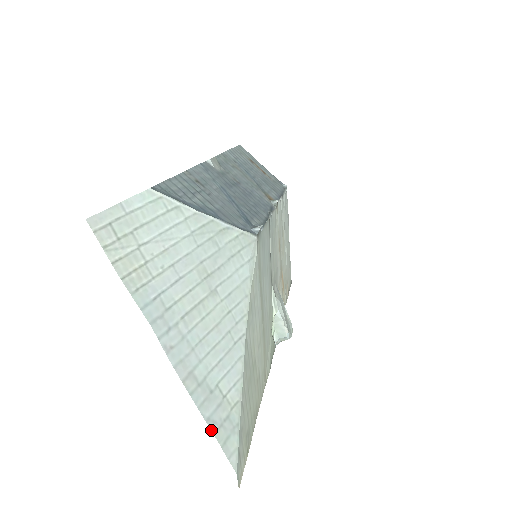
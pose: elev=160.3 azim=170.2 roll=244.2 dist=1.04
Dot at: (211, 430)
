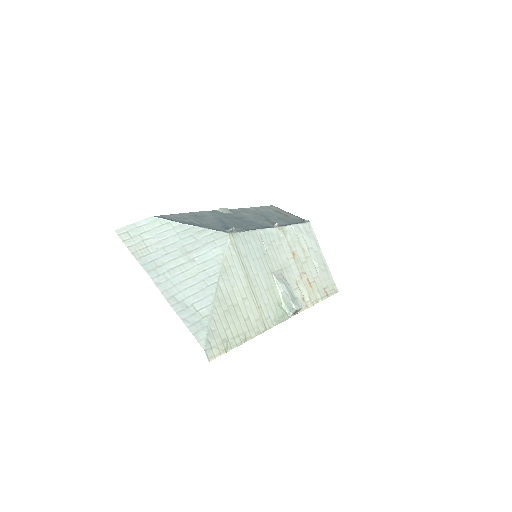
Dot at: occluded
